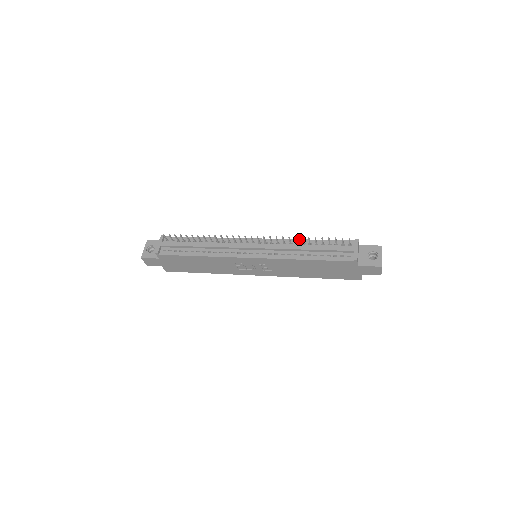
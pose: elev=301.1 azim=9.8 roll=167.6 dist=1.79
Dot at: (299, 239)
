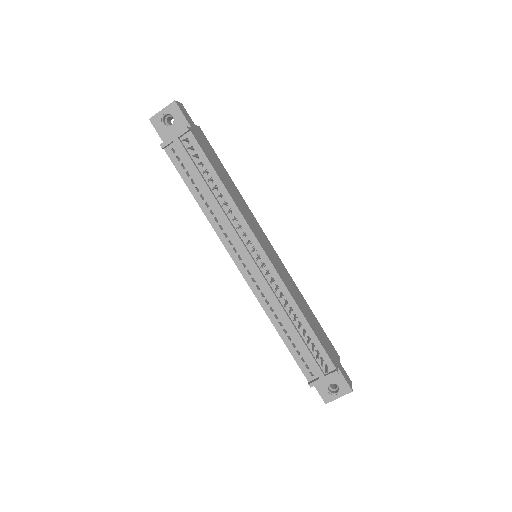
Dot at: (298, 307)
